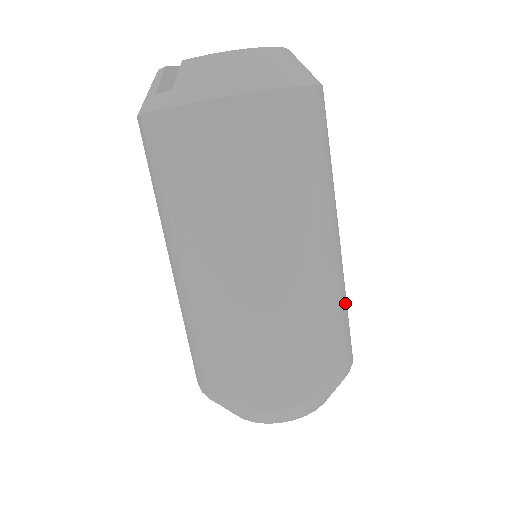
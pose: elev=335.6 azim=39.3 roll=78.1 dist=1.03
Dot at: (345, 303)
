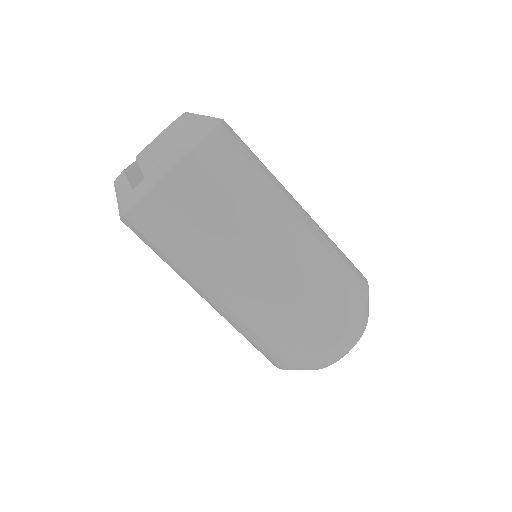
Dot at: (332, 241)
